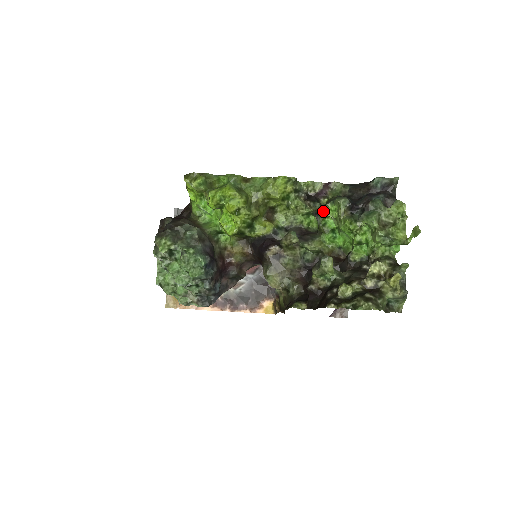
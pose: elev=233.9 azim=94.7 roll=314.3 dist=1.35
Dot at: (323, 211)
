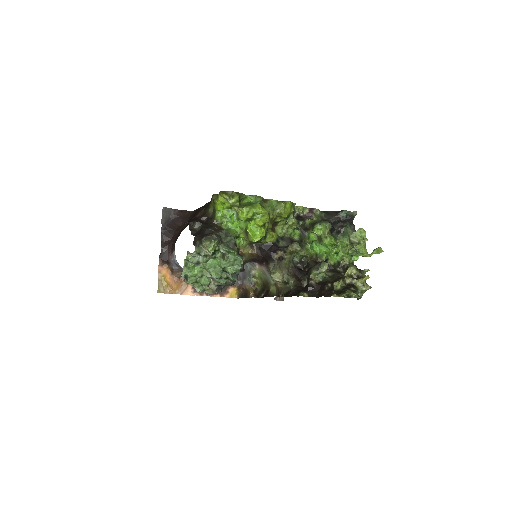
Dot at: (308, 228)
